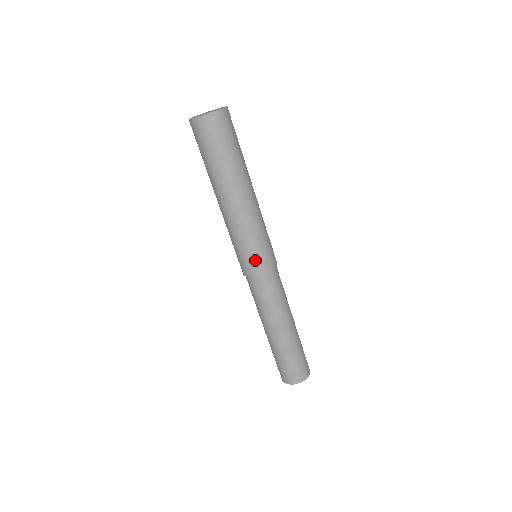
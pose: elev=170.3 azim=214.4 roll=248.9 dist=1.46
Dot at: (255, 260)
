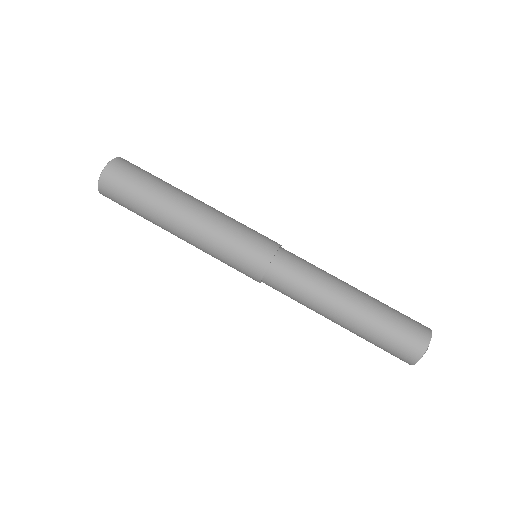
Dot at: (242, 271)
